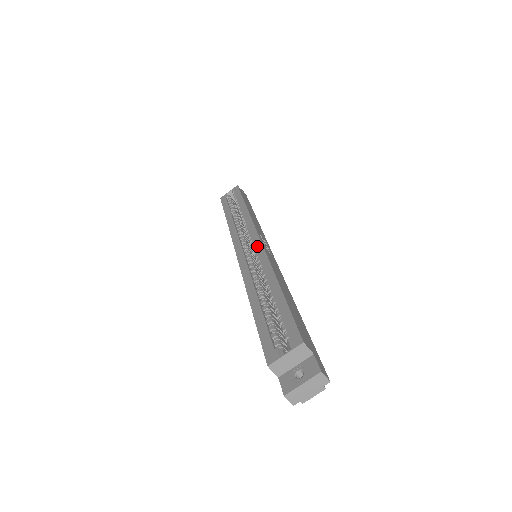
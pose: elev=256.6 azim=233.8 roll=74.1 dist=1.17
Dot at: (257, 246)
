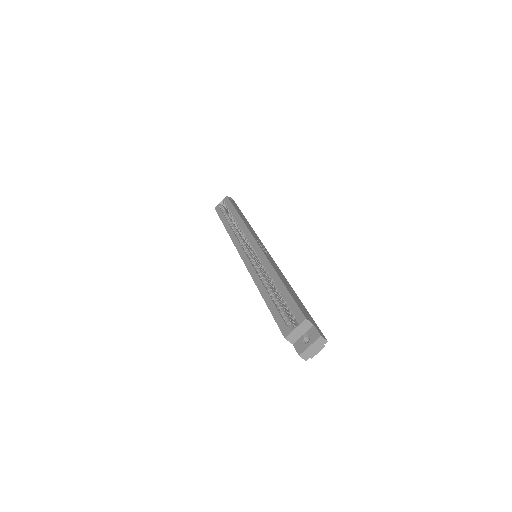
Dot at: (257, 250)
